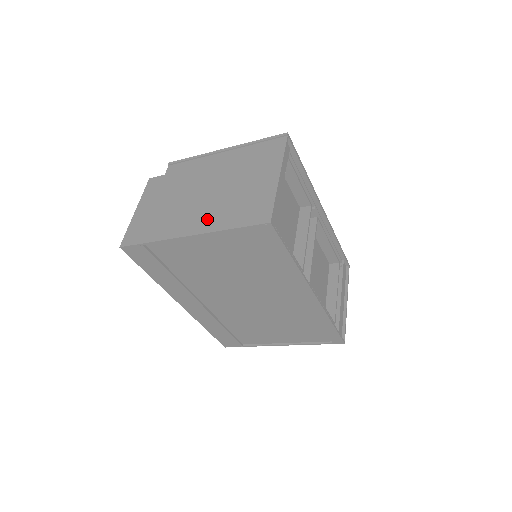
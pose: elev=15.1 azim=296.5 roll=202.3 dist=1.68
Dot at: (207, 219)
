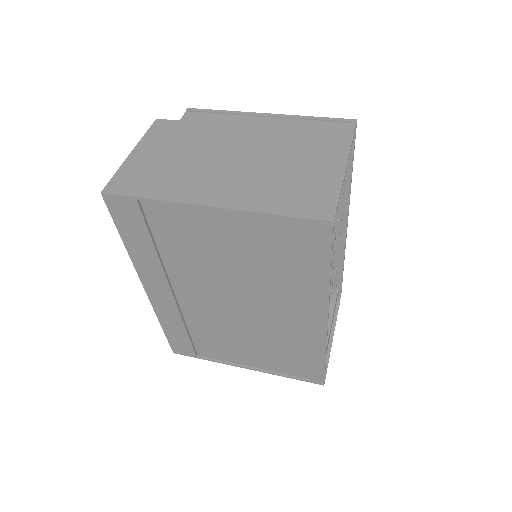
Dot at: (239, 192)
